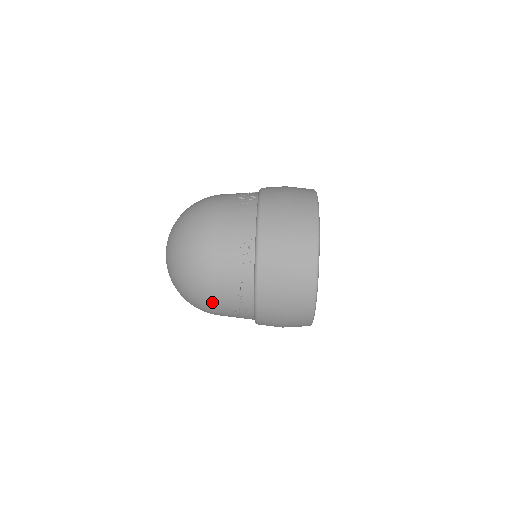
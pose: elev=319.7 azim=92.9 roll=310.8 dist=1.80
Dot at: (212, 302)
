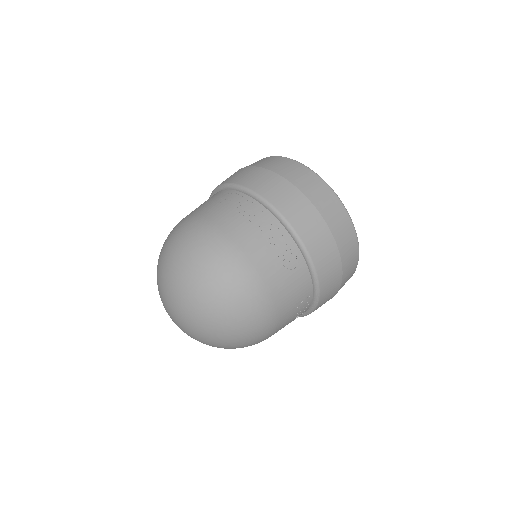
Dot at: occluded
